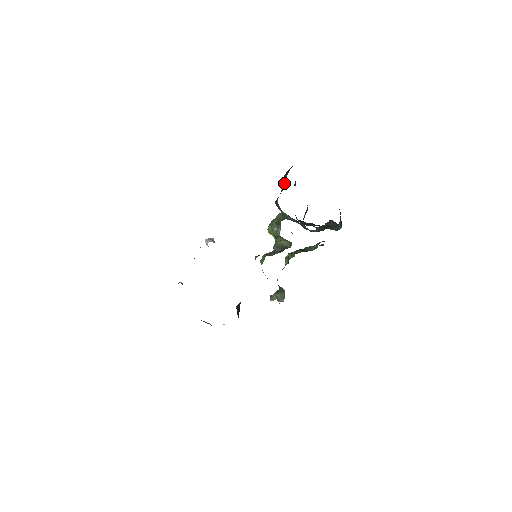
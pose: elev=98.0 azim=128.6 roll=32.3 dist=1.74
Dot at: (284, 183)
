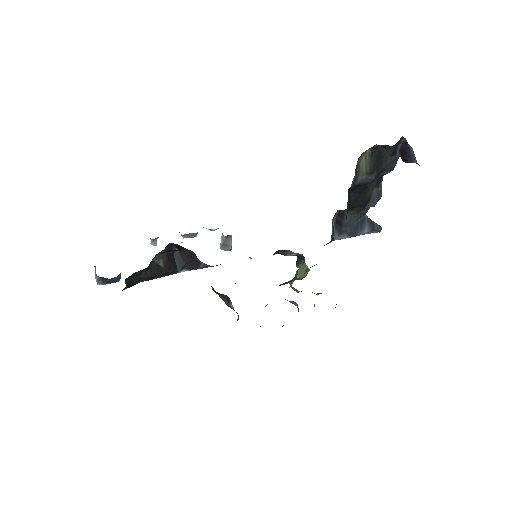
Dot at: (358, 234)
